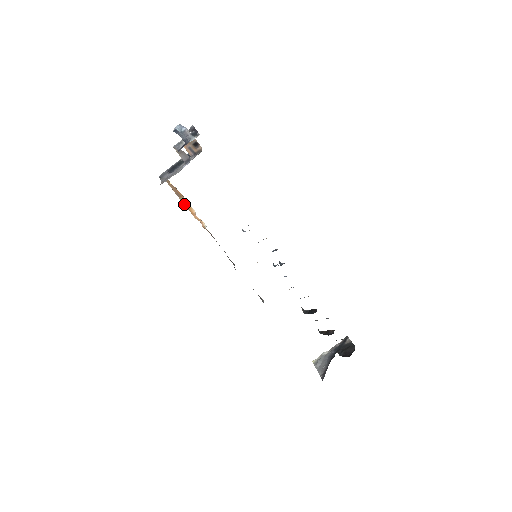
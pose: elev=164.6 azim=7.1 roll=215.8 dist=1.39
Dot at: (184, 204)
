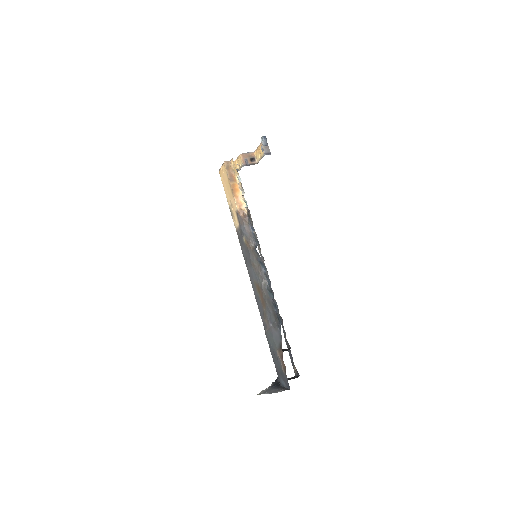
Dot at: (232, 187)
